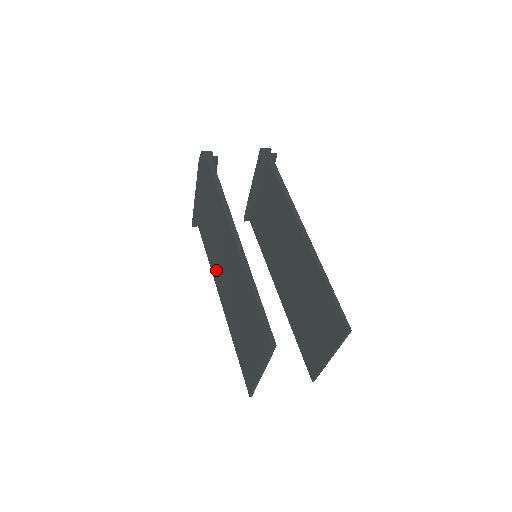
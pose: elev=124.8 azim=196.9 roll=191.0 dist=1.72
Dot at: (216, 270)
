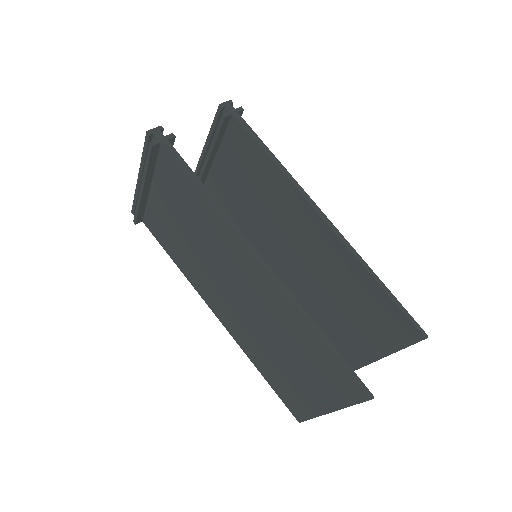
Dot at: (202, 283)
